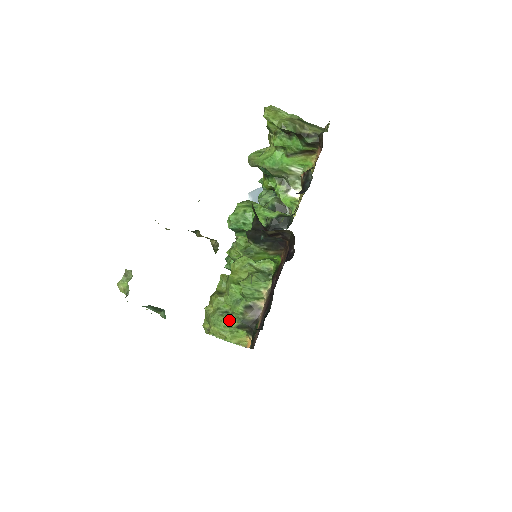
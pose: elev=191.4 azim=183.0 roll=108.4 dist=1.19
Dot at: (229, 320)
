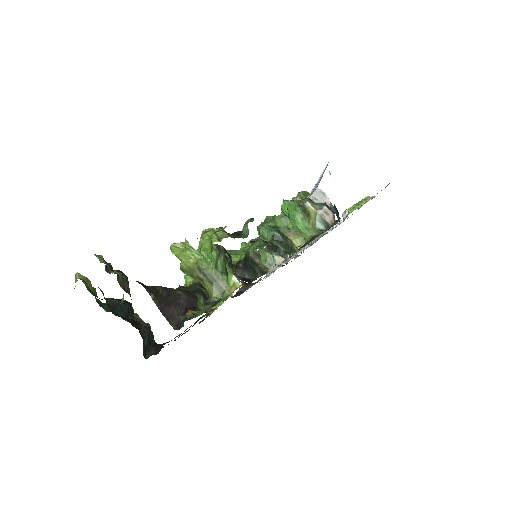
Dot at: occluded
